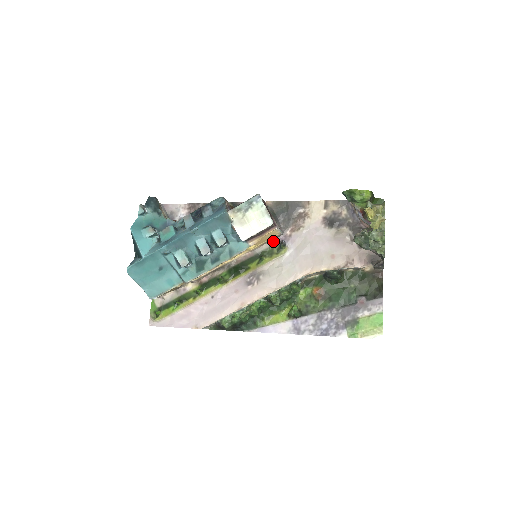
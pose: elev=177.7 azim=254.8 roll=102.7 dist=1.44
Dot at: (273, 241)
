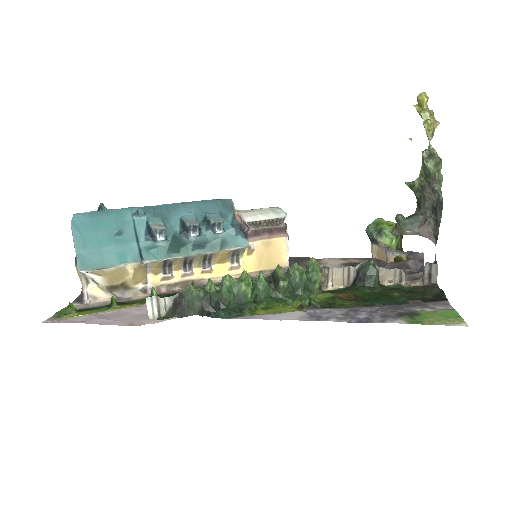
Dot at: occluded
